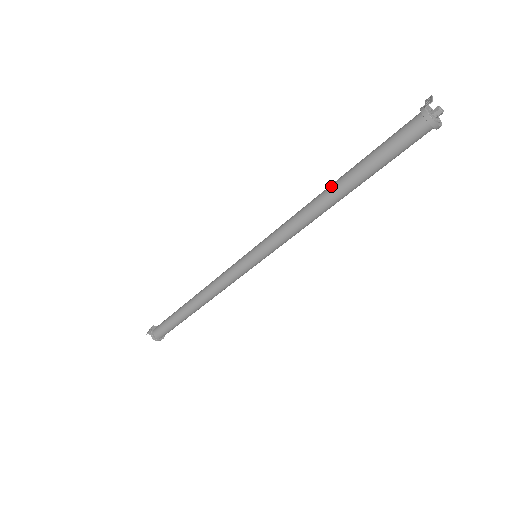
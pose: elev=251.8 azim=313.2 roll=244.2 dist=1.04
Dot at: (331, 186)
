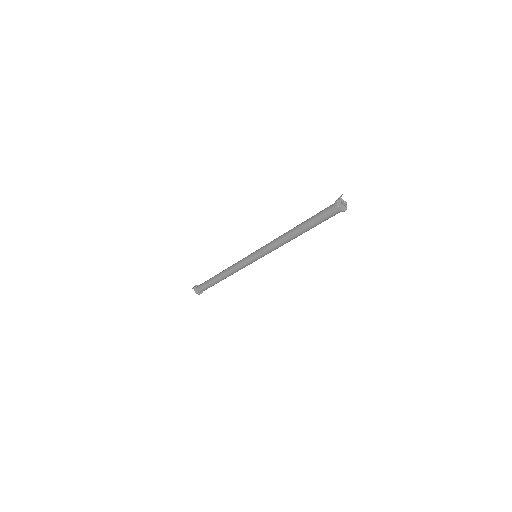
Dot at: (294, 228)
